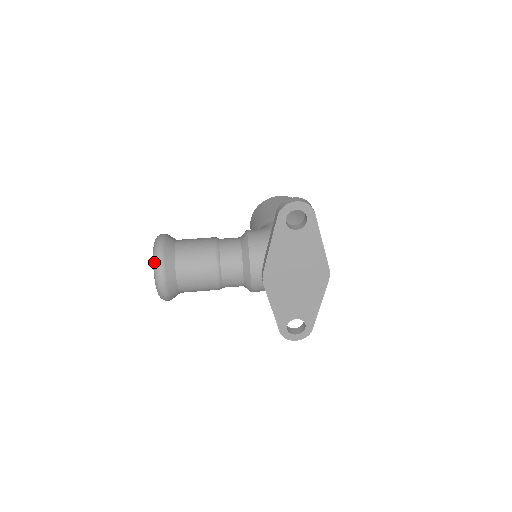
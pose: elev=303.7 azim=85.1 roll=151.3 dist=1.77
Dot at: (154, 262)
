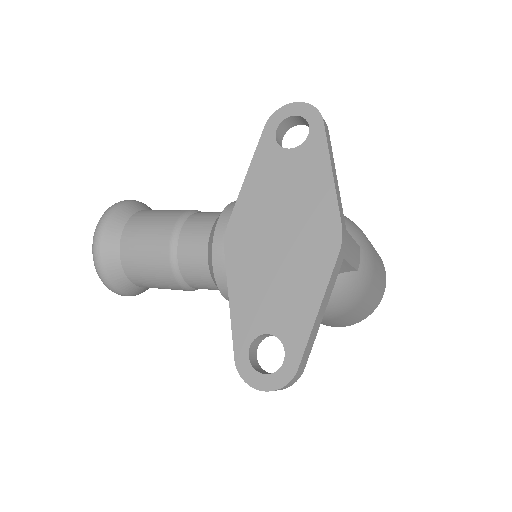
Dot at: occluded
